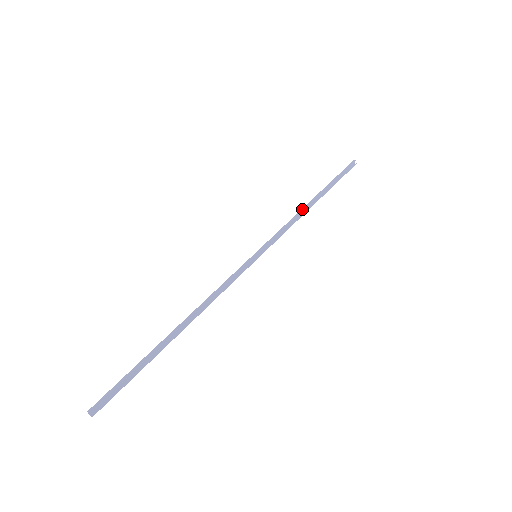
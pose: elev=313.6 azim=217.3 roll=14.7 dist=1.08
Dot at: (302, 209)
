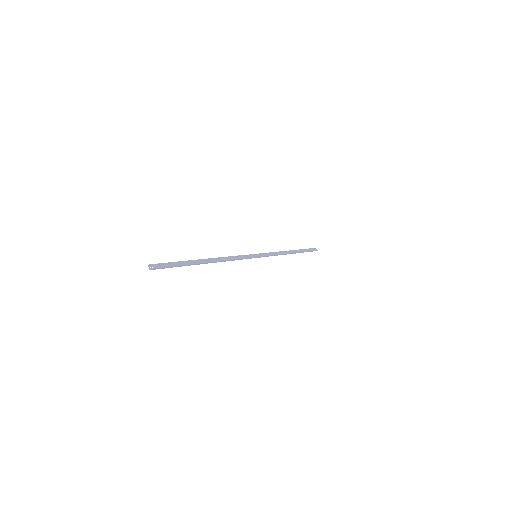
Dot at: (284, 251)
